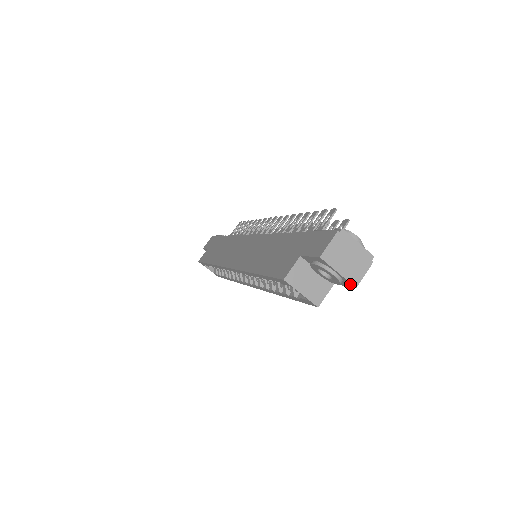
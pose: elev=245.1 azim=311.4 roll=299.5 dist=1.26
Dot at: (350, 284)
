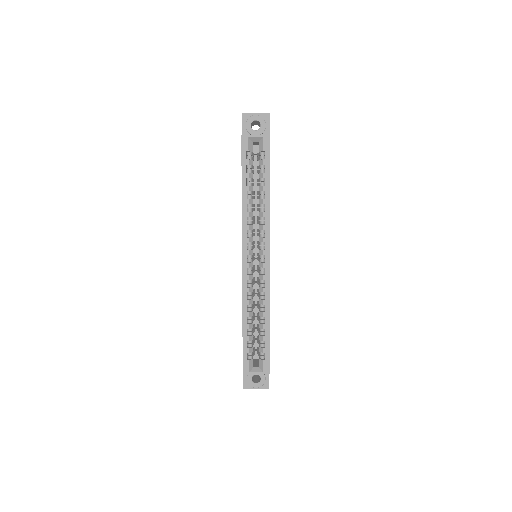
Dot at: (266, 115)
